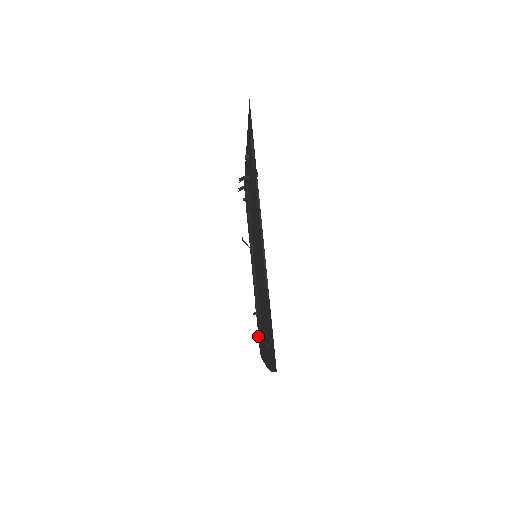
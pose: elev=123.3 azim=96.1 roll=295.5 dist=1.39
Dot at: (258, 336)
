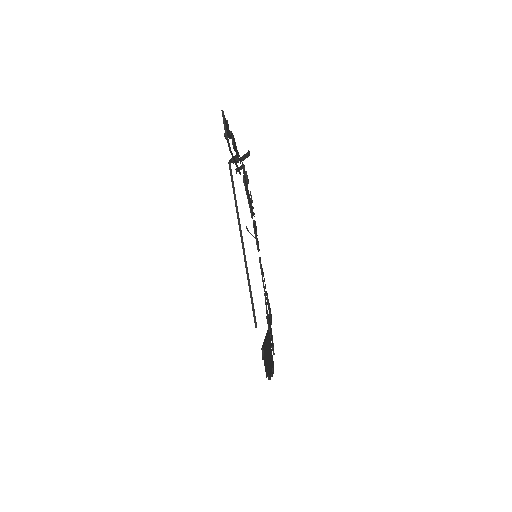
Dot at: occluded
